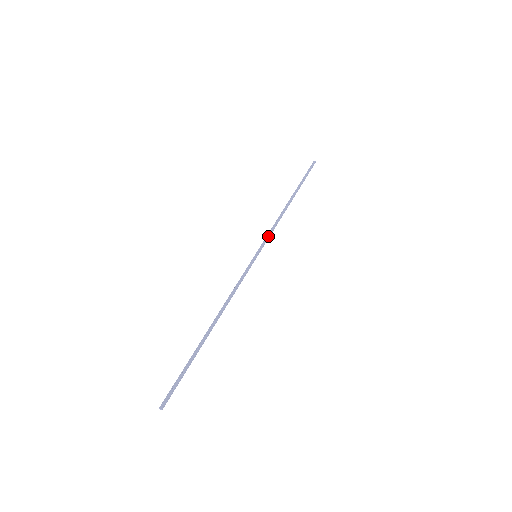
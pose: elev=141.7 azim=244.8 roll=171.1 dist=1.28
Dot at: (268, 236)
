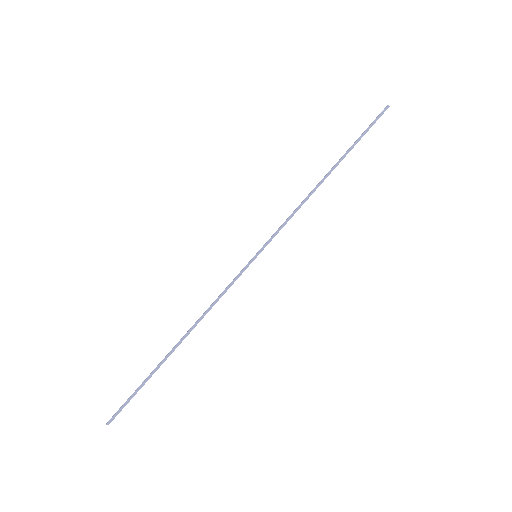
Dot at: (278, 228)
